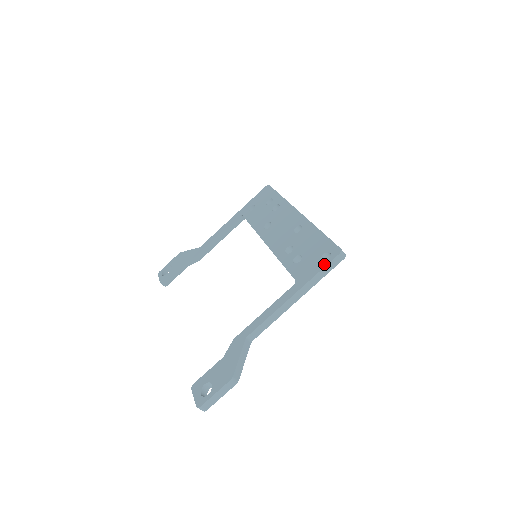
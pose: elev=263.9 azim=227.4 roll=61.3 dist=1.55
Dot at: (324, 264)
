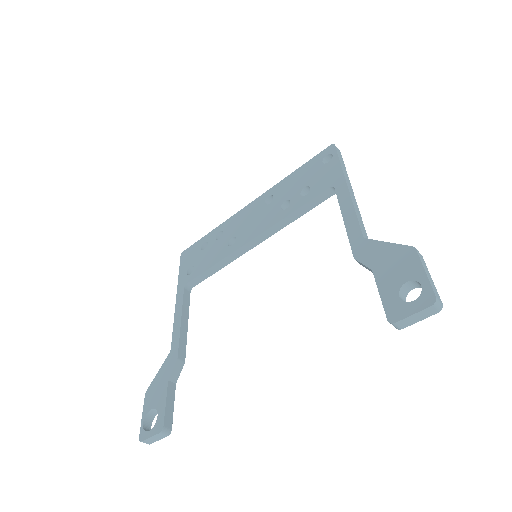
Dot at: (335, 158)
